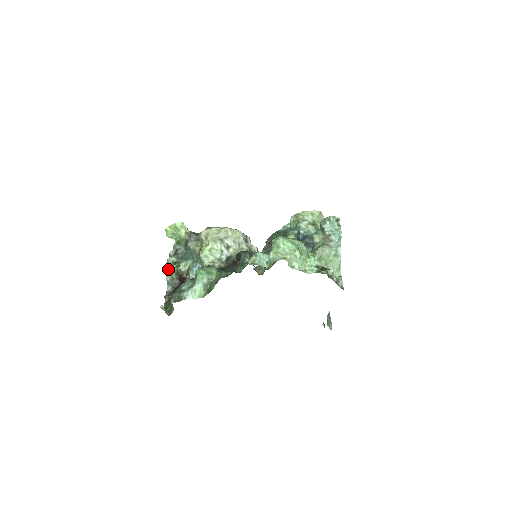
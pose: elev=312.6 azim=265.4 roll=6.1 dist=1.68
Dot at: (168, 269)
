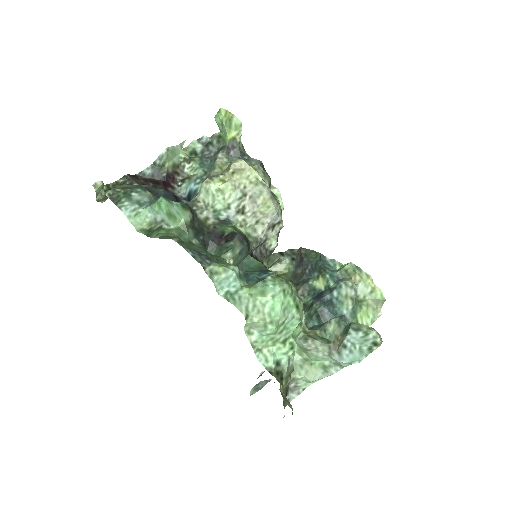
Dot at: (169, 152)
